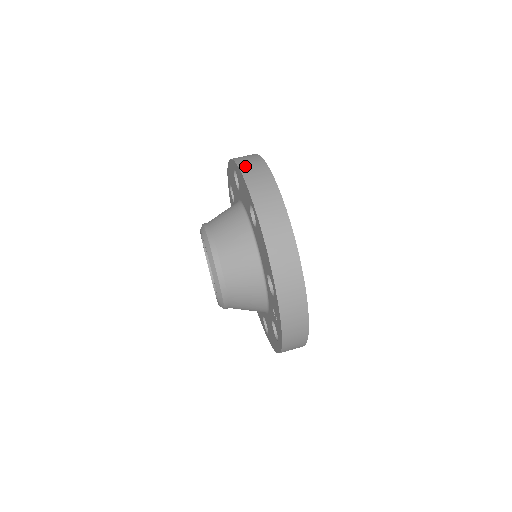
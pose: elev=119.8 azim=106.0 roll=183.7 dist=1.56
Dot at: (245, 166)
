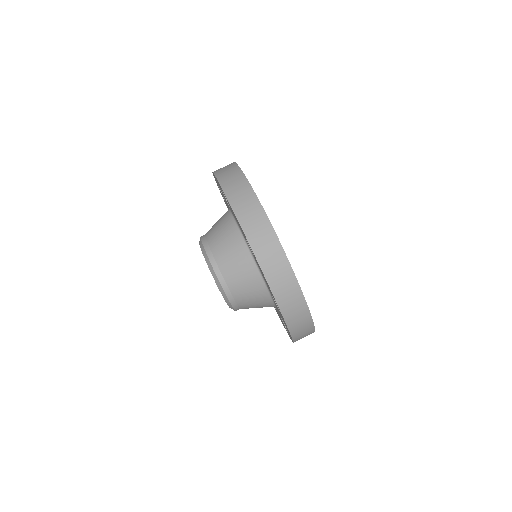
Dot at: (233, 196)
